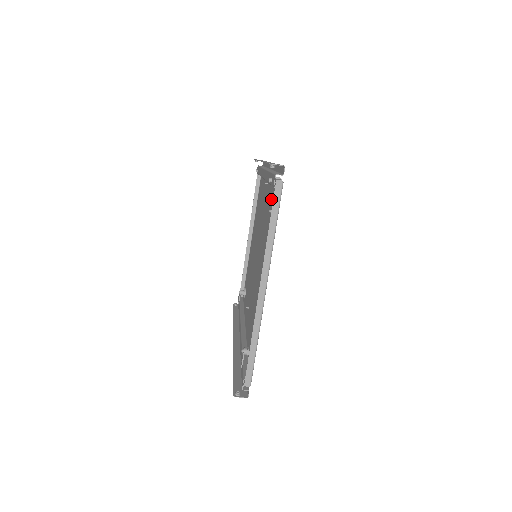
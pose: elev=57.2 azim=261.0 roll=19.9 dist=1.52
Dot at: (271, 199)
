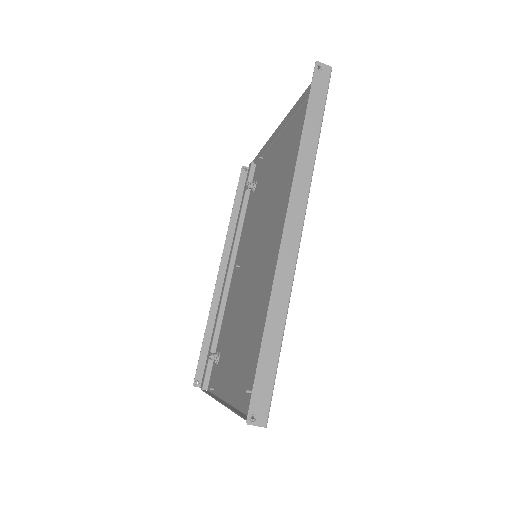
Dot at: occluded
